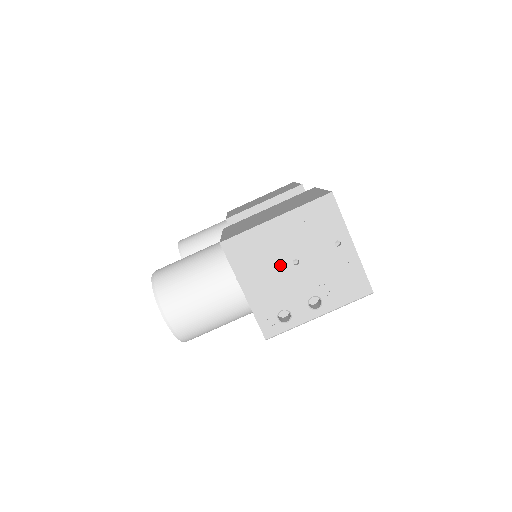
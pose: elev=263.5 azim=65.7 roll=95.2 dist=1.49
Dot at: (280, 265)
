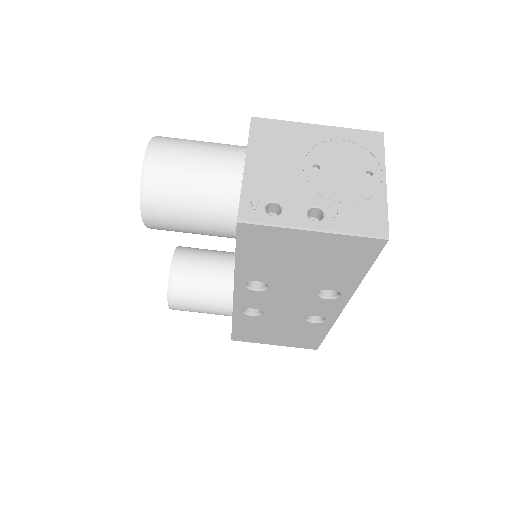
Dot at: (298, 162)
